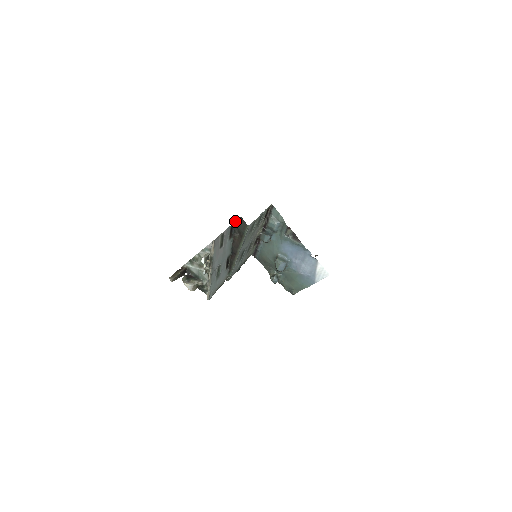
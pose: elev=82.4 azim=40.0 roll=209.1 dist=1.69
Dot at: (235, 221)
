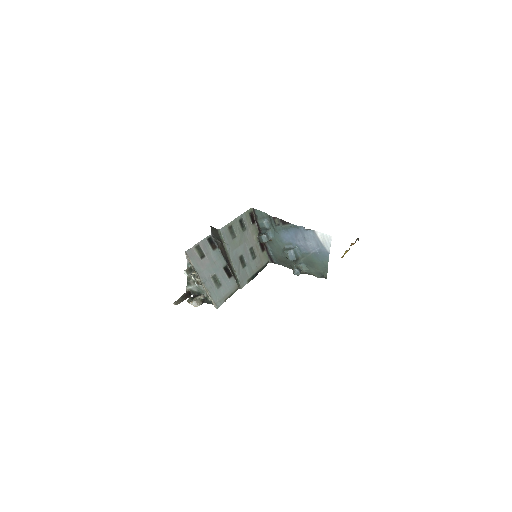
Dot at: (211, 233)
